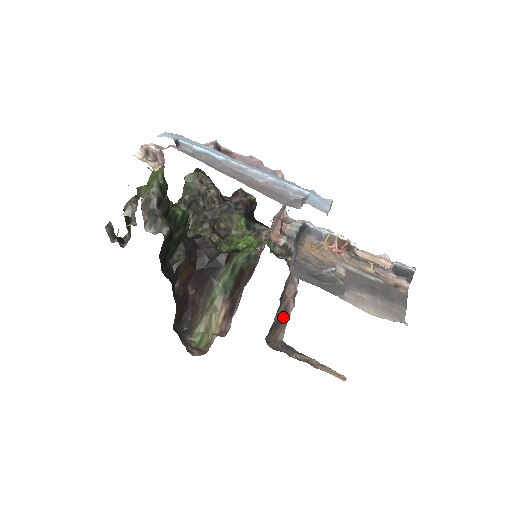
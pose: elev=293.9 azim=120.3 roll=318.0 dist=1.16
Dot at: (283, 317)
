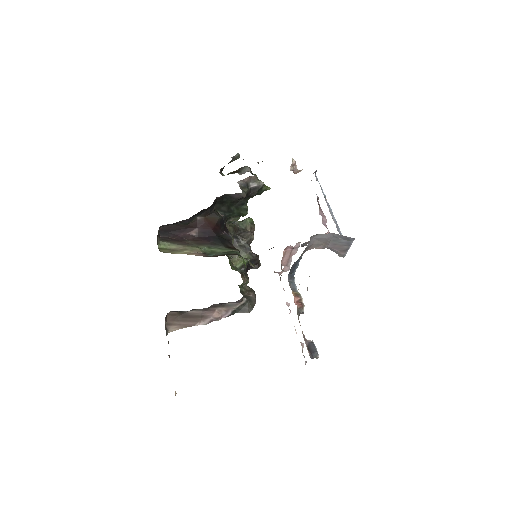
Dot at: (193, 319)
